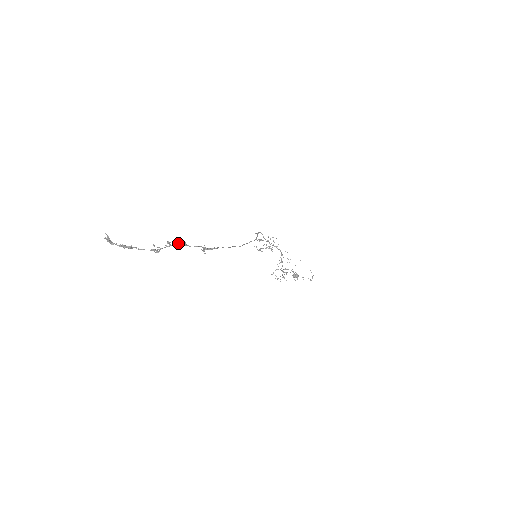
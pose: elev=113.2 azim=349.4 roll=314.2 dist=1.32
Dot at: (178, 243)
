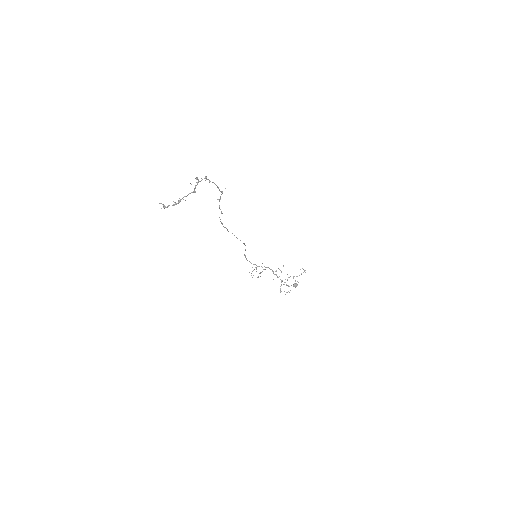
Dot at: (202, 179)
